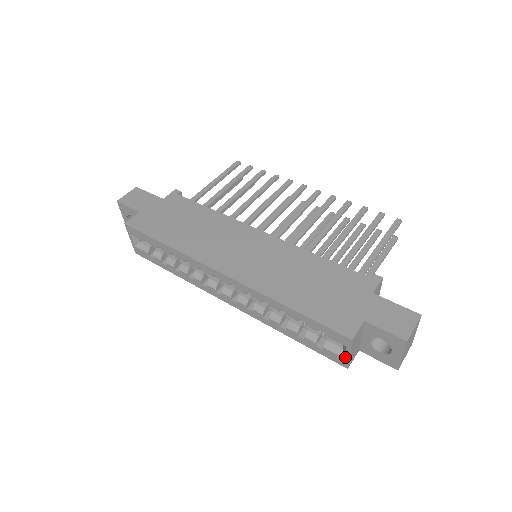
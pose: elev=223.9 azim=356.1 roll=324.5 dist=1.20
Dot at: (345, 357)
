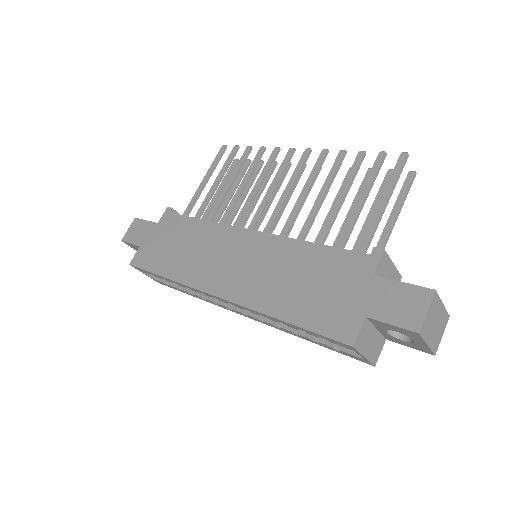
Dot at: (363, 358)
